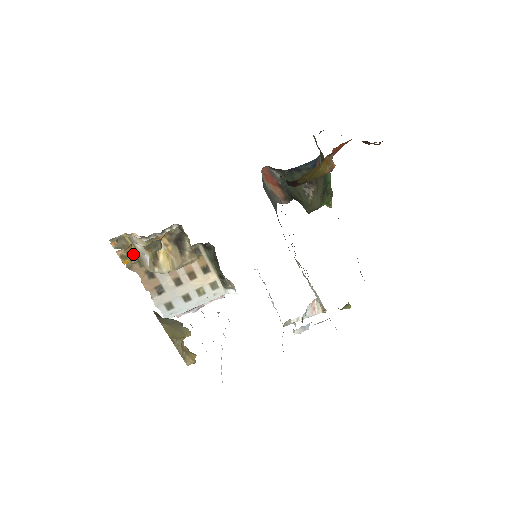
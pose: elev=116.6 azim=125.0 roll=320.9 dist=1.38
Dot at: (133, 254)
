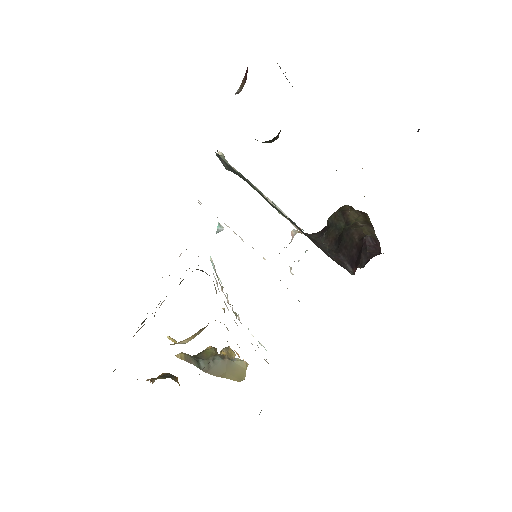
Dot at: occluded
